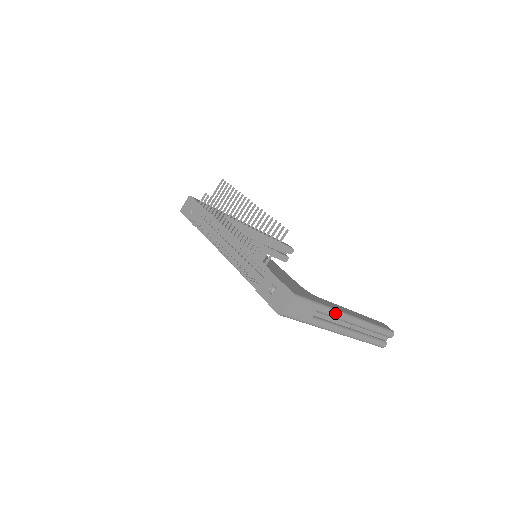
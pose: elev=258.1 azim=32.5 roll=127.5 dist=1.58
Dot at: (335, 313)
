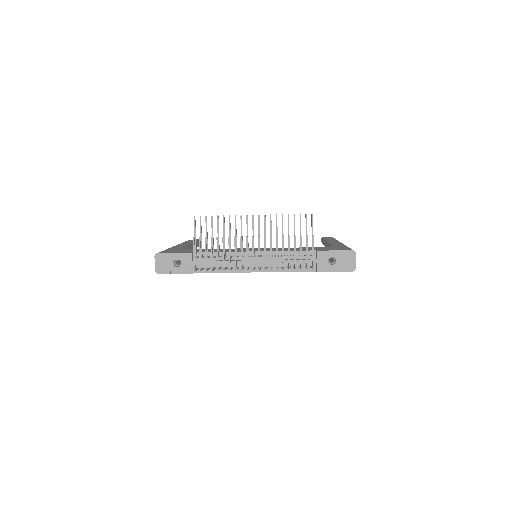
Dot at: occluded
